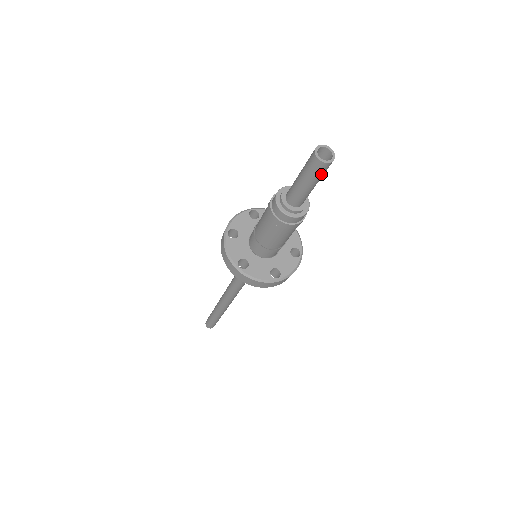
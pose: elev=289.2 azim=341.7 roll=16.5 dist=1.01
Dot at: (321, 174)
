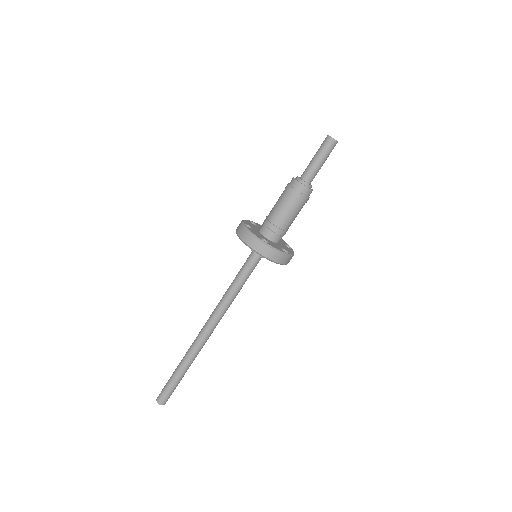
Dot at: (326, 149)
